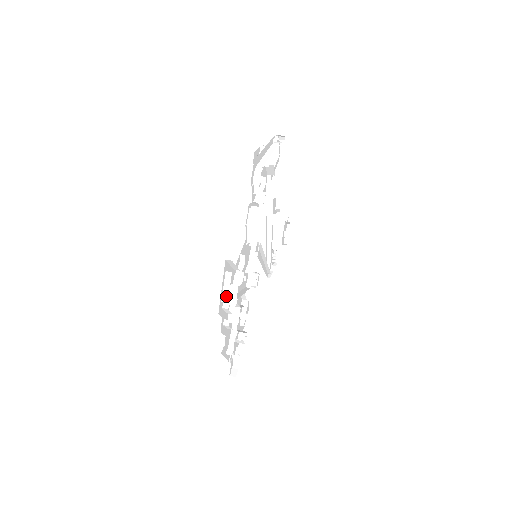
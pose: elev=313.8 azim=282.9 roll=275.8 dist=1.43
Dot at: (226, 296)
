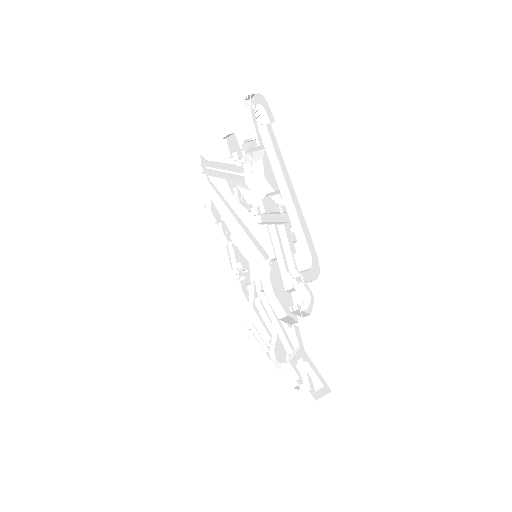
Dot at: (315, 393)
